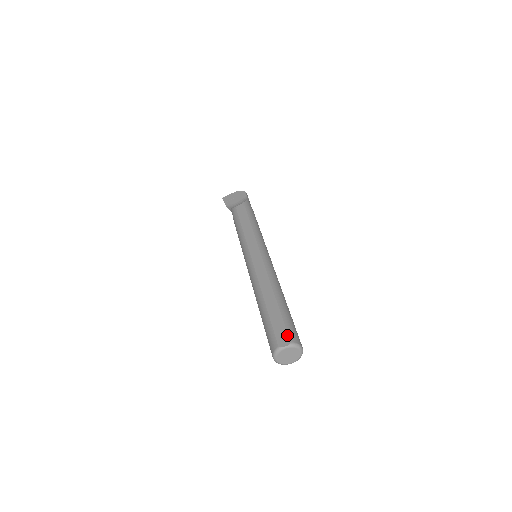
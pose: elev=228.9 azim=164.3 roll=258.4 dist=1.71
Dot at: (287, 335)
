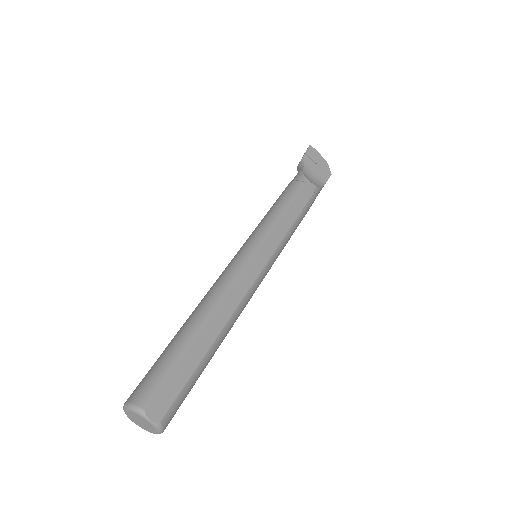
Dot at: (168, 408)
